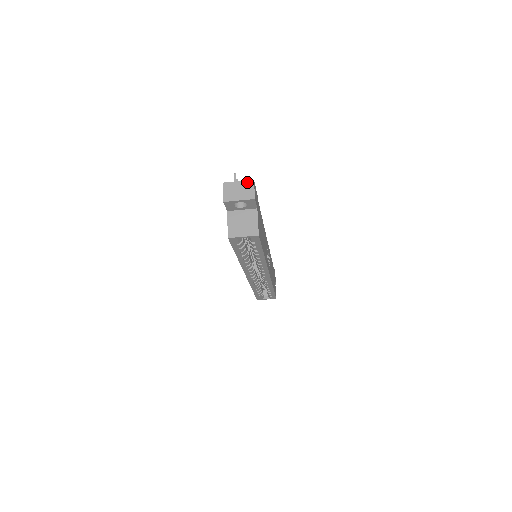
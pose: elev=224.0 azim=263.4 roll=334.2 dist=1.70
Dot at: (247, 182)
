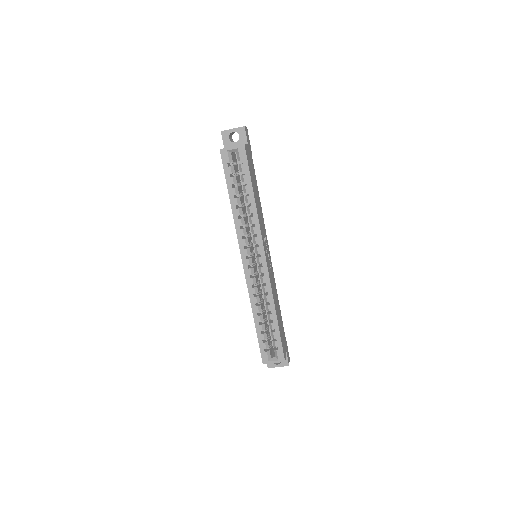
Dot at: occluded
